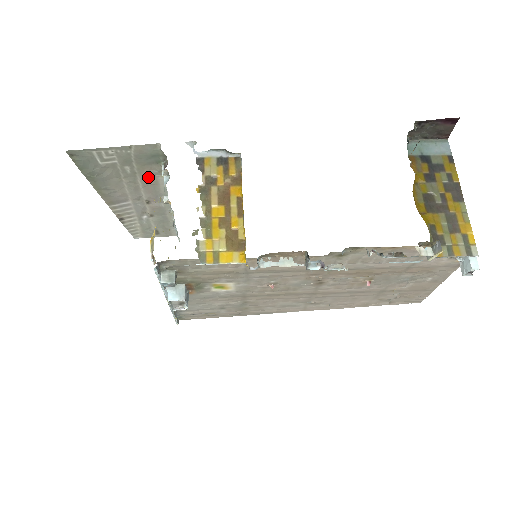
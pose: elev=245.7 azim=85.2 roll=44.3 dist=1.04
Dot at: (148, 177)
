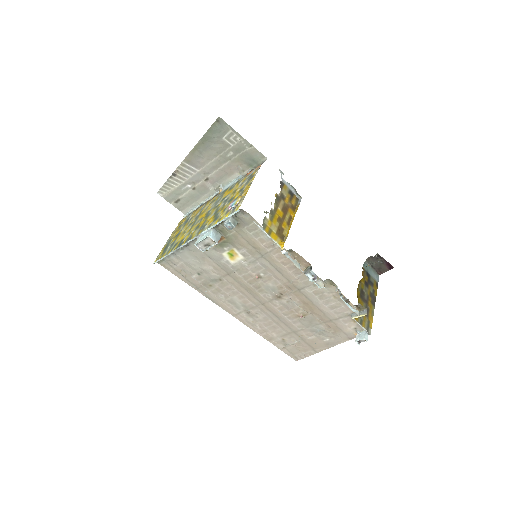
Dot at: (232, 167)
